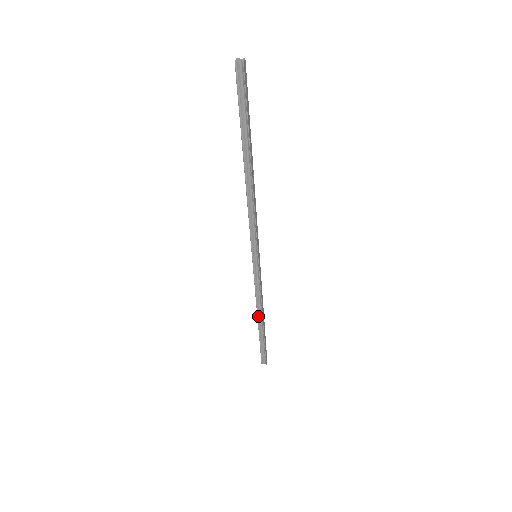
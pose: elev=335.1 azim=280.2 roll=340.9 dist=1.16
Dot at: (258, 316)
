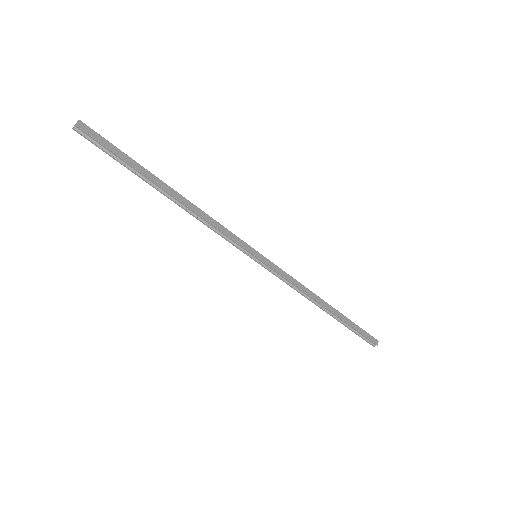
Dot at: (317, 305)
